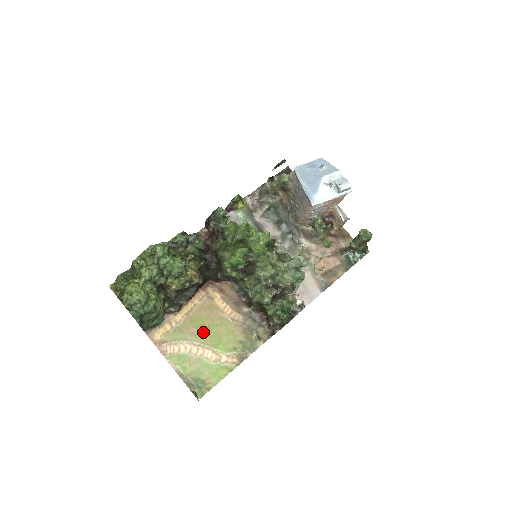
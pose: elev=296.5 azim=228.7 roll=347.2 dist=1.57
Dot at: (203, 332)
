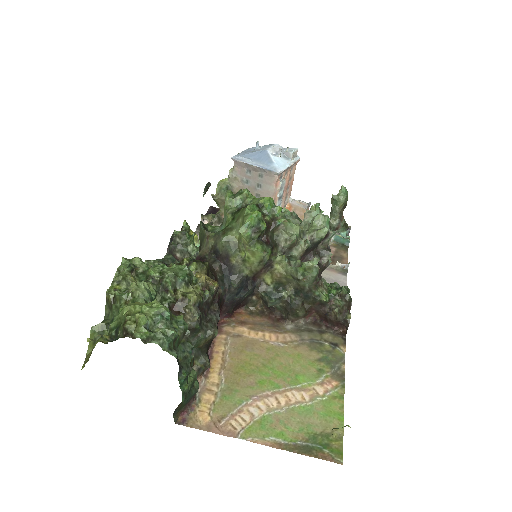
Dot at: (263, 375)
